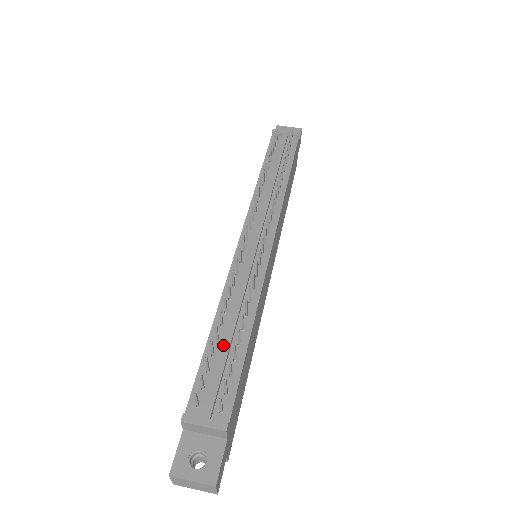
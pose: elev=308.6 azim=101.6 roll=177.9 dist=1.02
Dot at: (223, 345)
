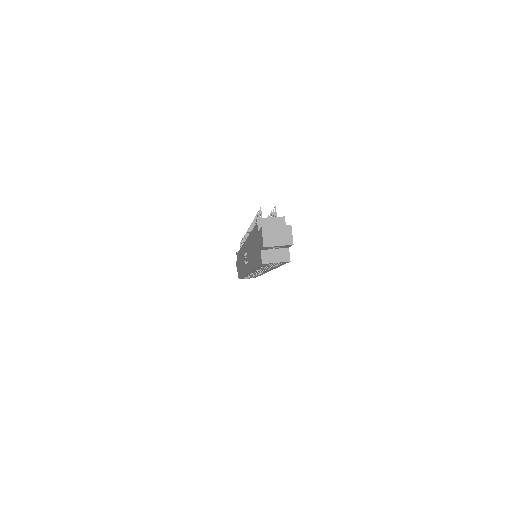
Dot at: occluded
